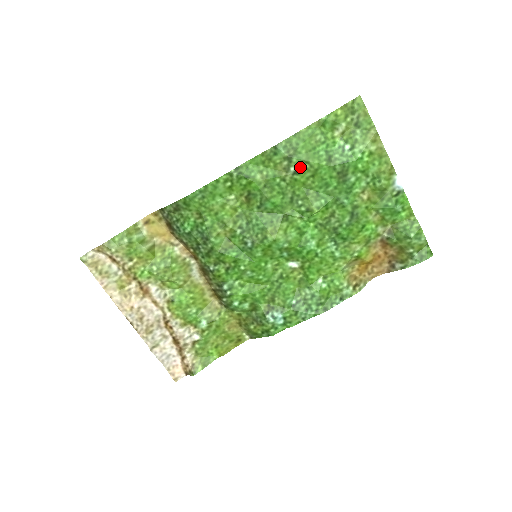
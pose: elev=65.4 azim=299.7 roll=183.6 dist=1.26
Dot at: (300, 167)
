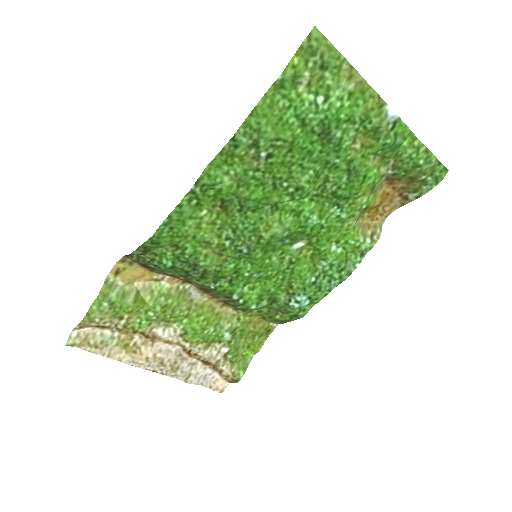
Dot at: (272, 148)
